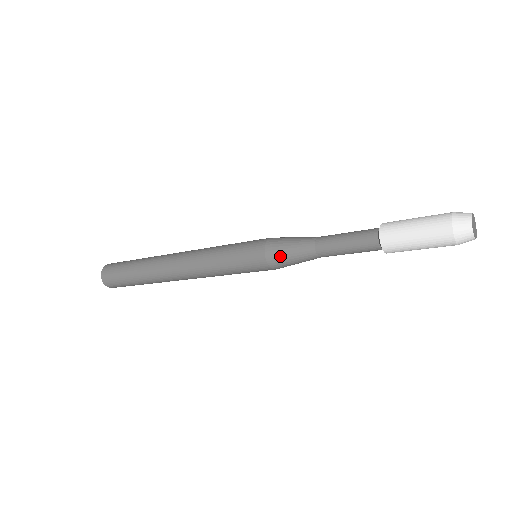
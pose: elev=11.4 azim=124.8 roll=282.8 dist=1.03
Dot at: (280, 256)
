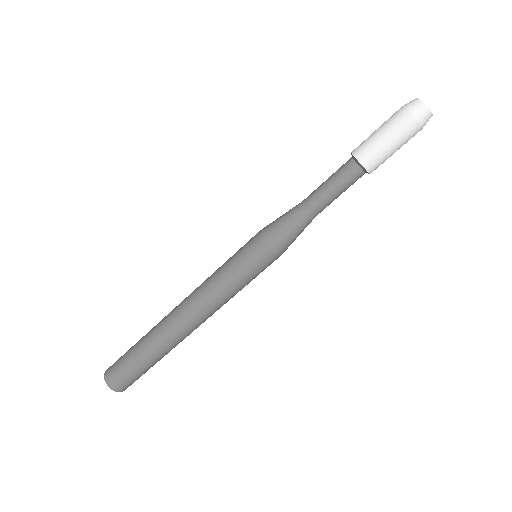
Dot at: (273, 222)
